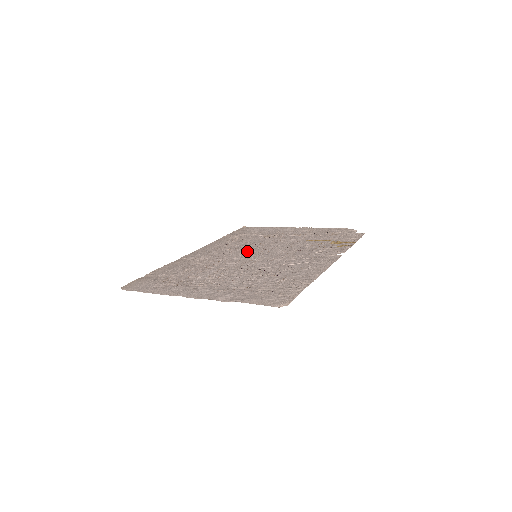
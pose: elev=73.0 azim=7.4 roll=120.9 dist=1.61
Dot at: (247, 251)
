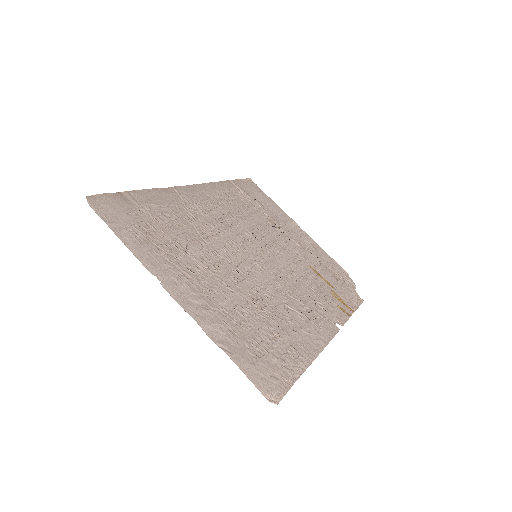
Dot at: (248, 237)
